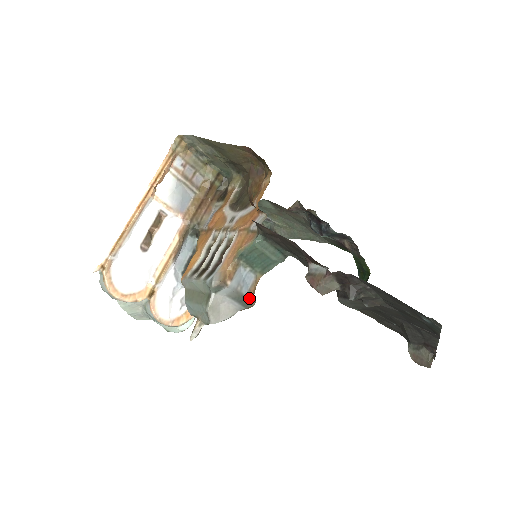
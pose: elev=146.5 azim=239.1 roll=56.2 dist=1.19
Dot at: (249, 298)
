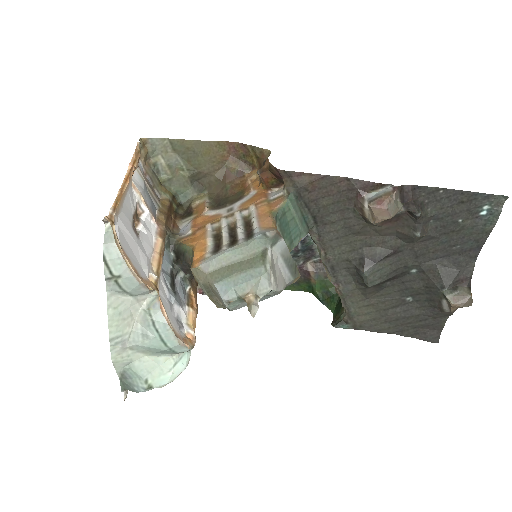
Dot at: (296, 265)
